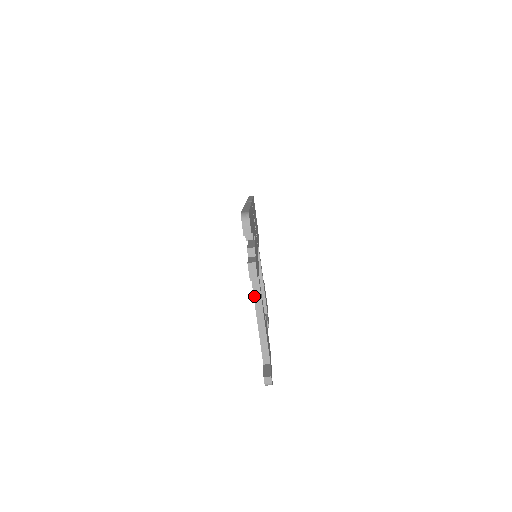
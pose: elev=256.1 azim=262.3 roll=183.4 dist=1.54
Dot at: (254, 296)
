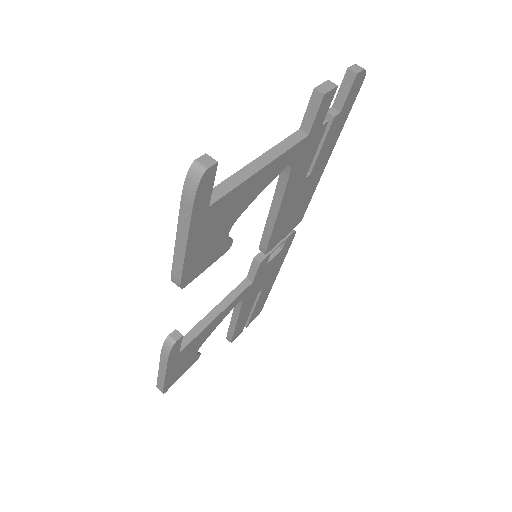
Dot at: (280, 143)
